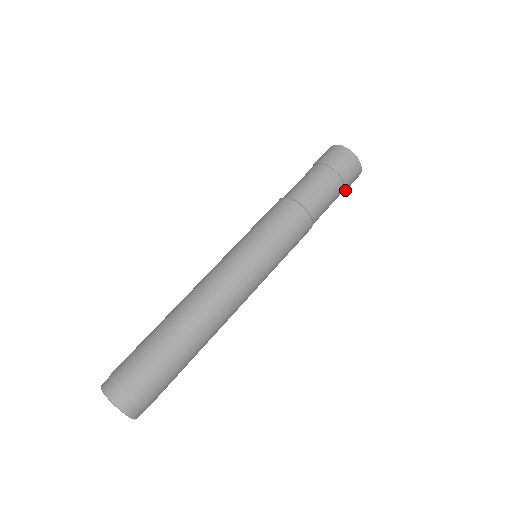
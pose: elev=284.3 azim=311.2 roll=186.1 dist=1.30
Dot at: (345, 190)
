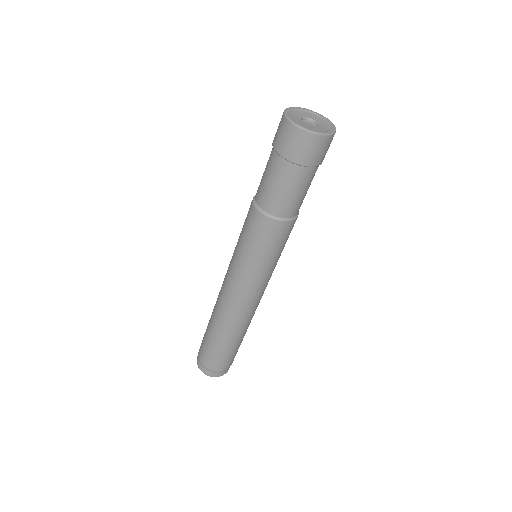
Dot at: occluded
